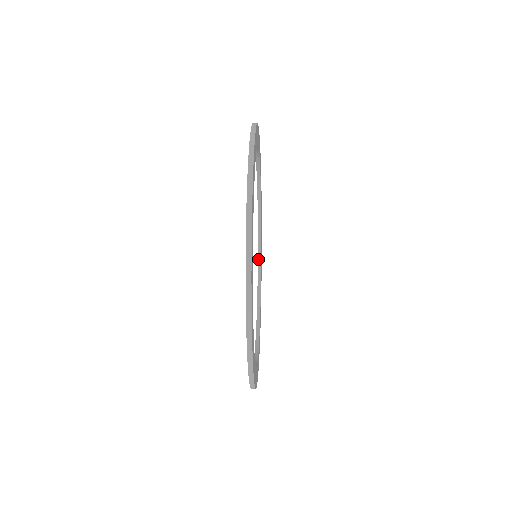
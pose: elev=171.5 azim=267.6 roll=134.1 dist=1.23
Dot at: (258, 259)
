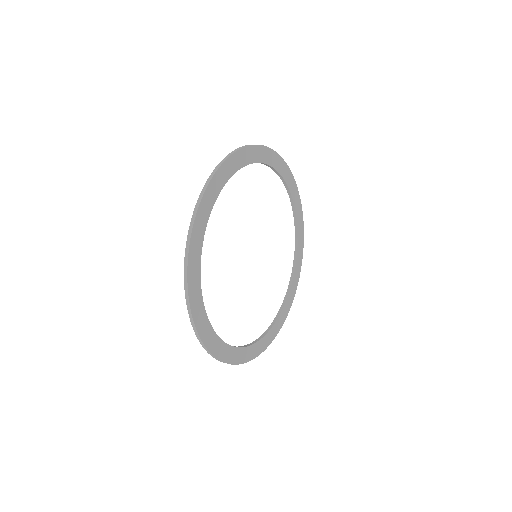
Dot at: (283, 302)
